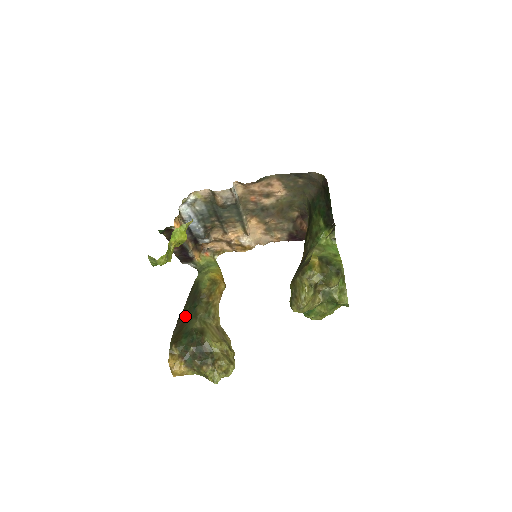
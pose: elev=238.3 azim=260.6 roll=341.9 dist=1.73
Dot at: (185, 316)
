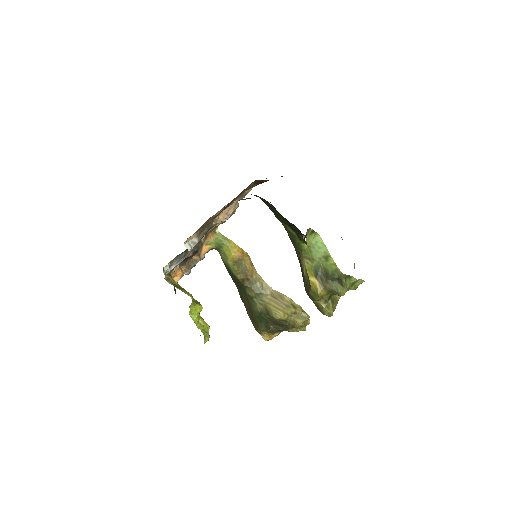
Dot at: (244, 299)
